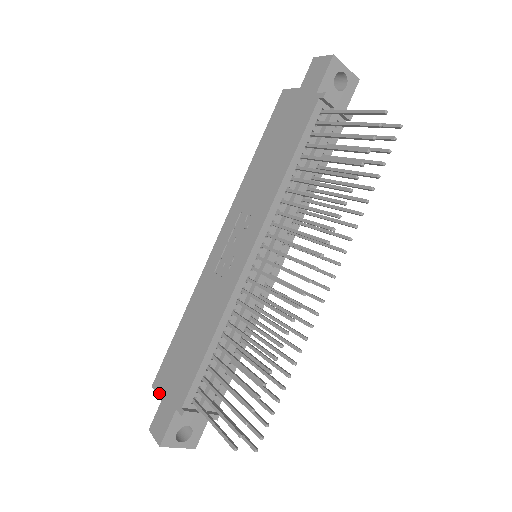
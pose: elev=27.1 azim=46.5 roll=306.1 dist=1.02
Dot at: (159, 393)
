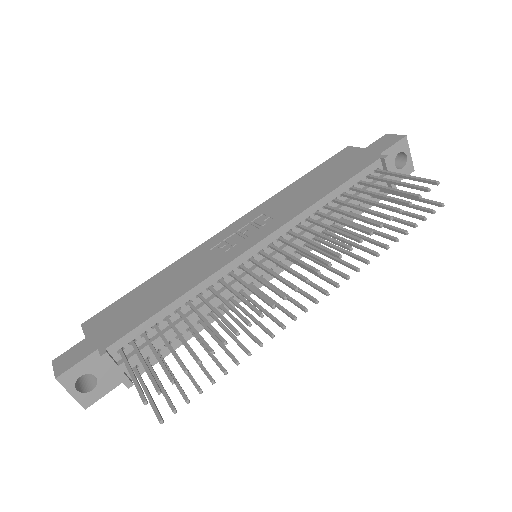
Dot at: (86, 331)
